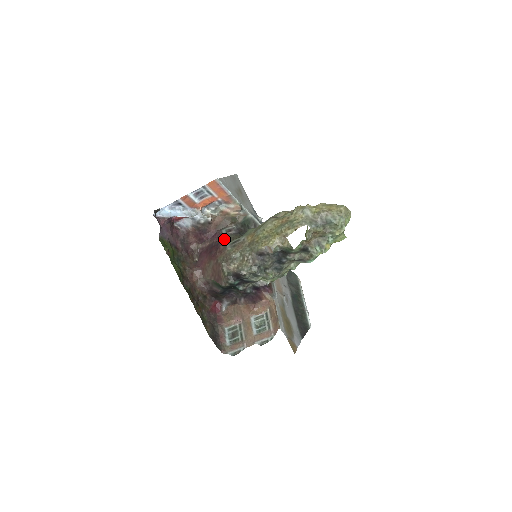
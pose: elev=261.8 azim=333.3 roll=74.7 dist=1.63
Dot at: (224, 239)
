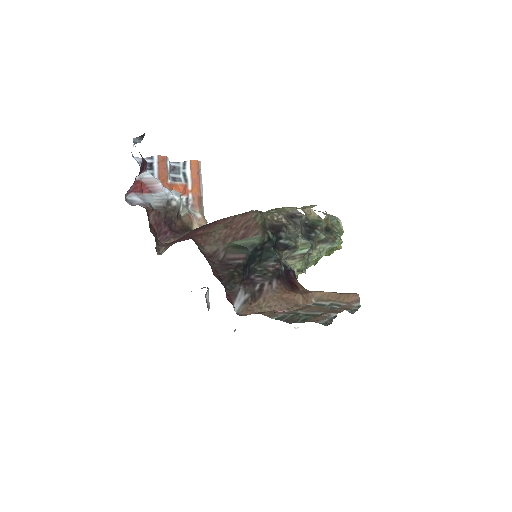
Dot at: occluded
